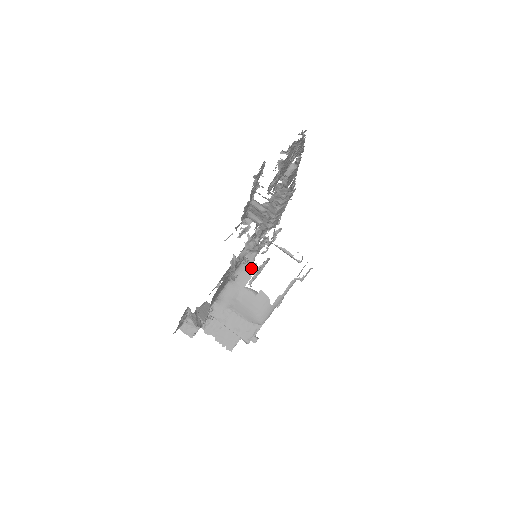
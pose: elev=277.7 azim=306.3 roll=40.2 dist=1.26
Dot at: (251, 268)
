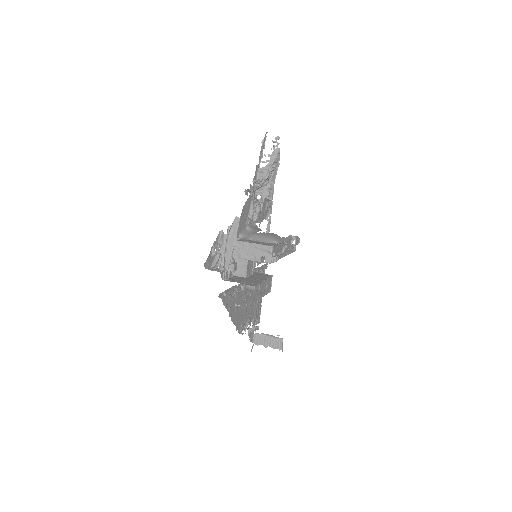
Dot at: (259, 229)
